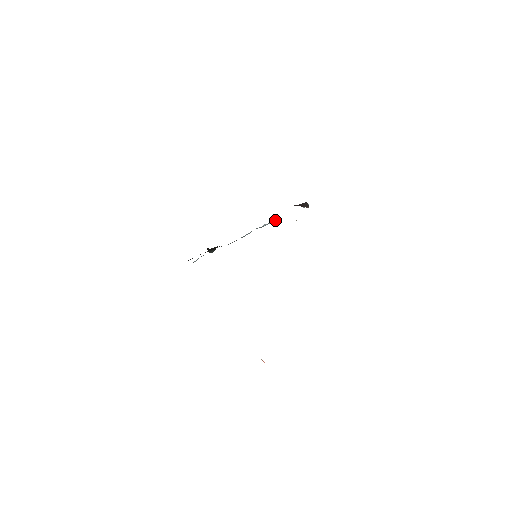
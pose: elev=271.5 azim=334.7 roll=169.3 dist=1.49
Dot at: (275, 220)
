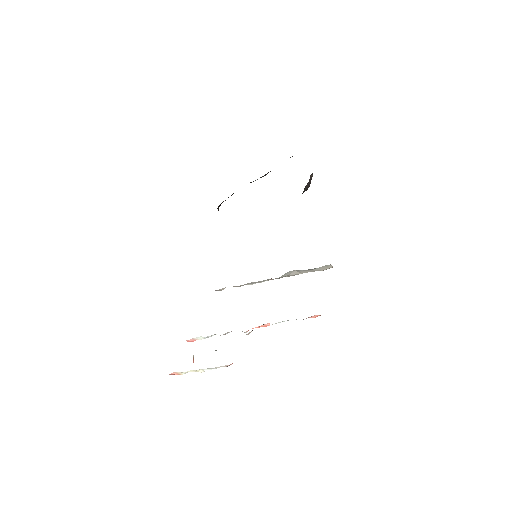
Dot at: occluded
